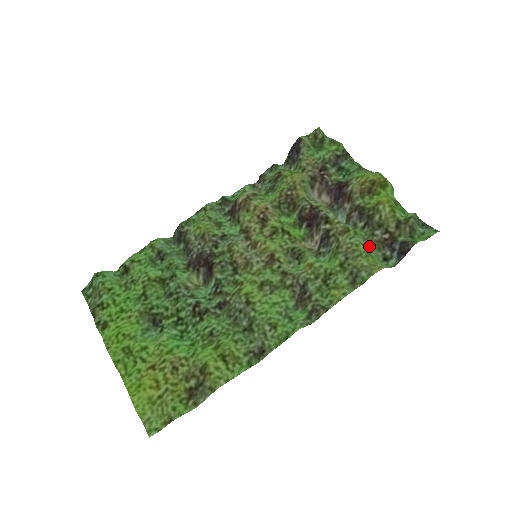
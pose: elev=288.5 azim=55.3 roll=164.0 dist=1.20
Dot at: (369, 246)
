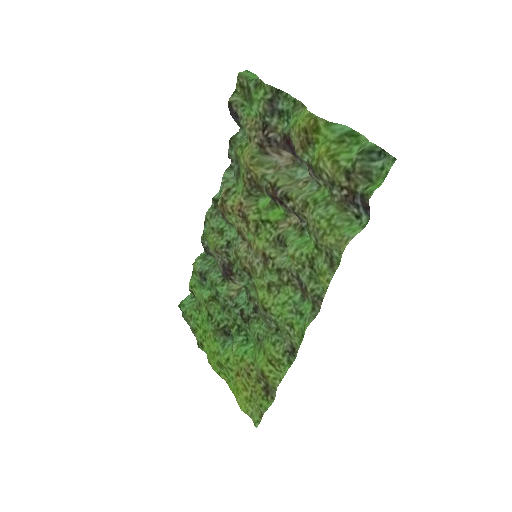
Dot at: (332, 214)
